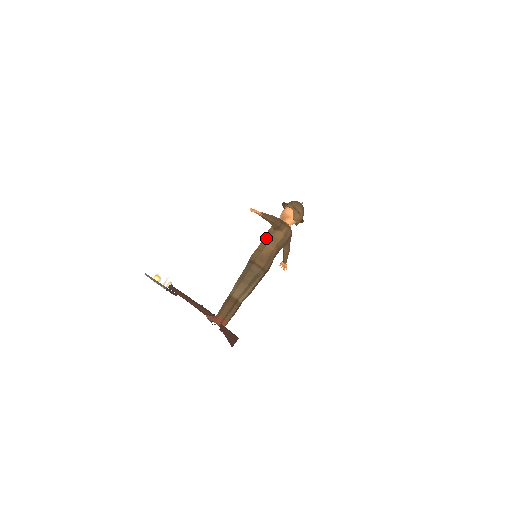
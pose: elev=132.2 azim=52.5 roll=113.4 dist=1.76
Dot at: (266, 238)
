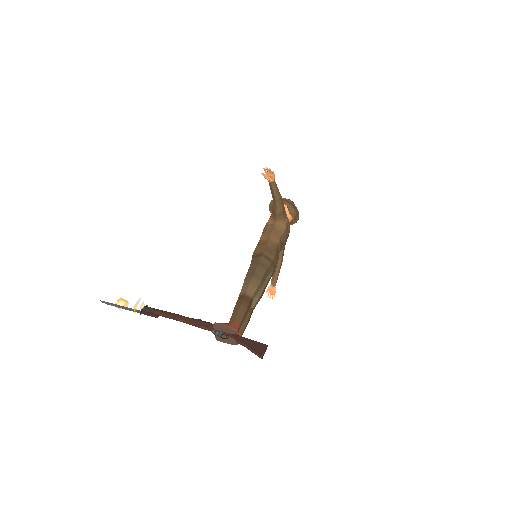
Dot at: (266, 231)
